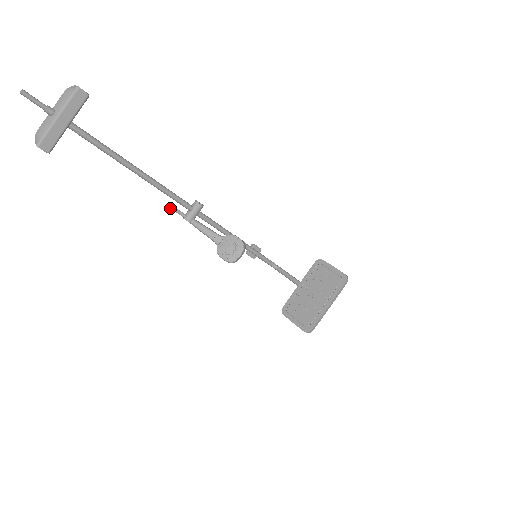
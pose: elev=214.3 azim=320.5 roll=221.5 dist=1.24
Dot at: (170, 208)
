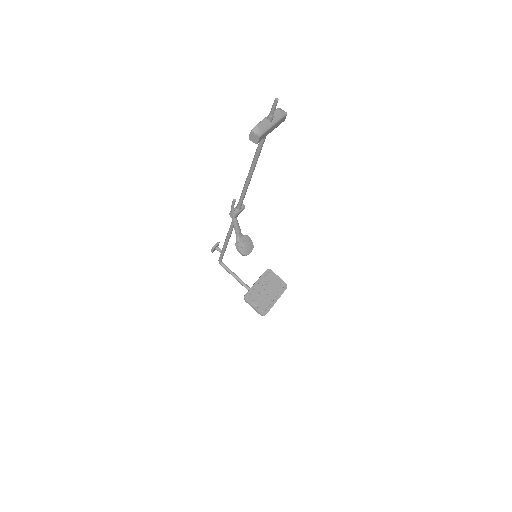
Dot at: (234, 202)
